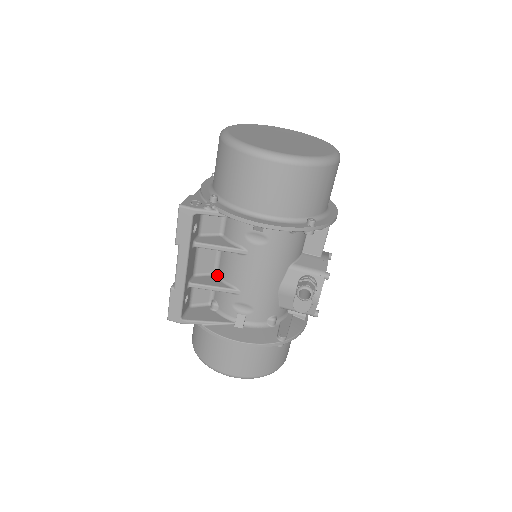
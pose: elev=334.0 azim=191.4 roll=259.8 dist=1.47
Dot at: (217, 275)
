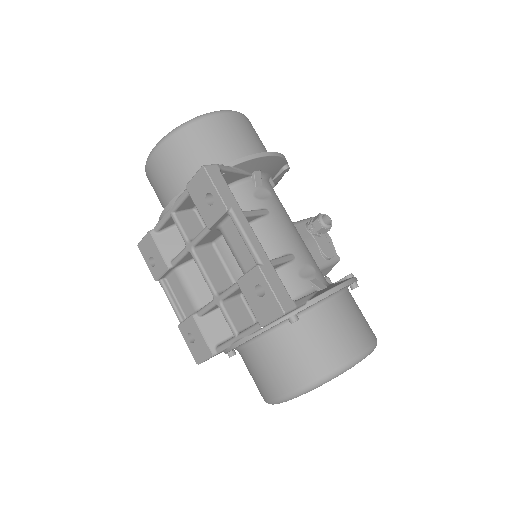
Dot at: occluded
